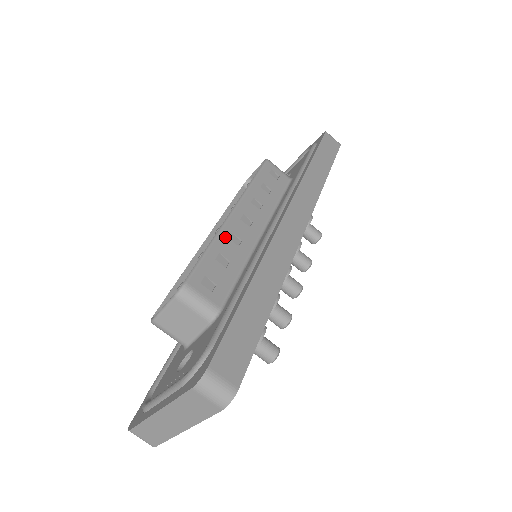
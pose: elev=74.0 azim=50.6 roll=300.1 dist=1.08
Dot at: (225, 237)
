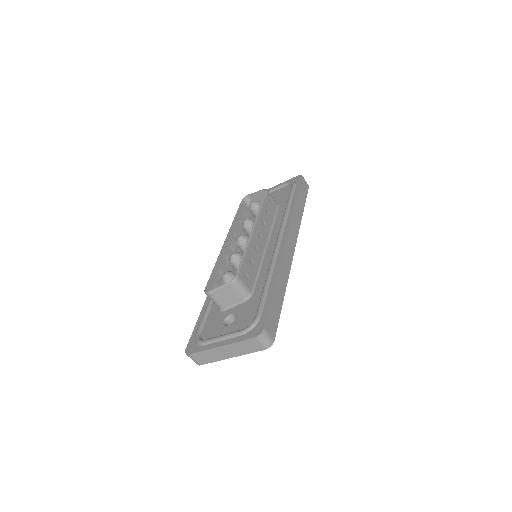
Dot at: (251, 247)
